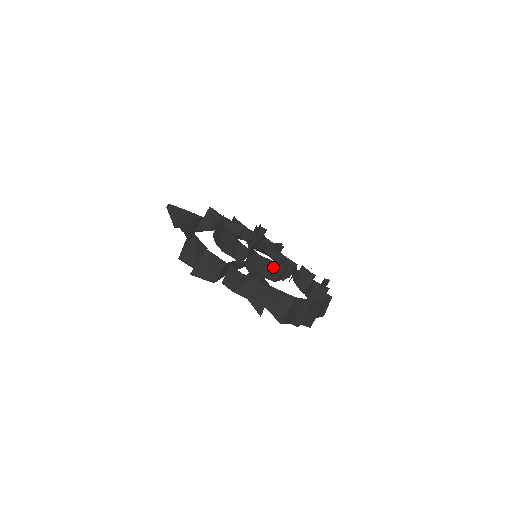
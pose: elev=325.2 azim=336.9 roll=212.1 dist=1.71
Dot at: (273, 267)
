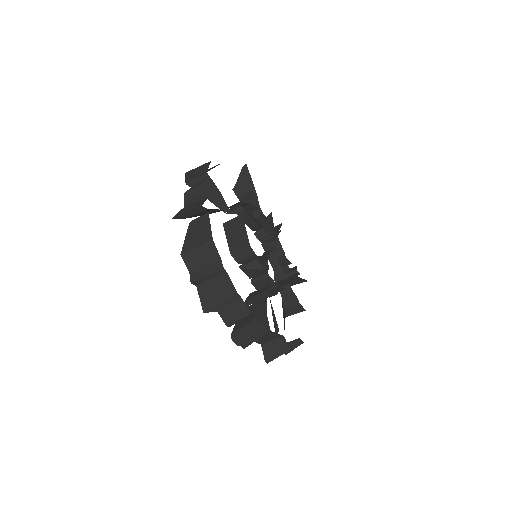
Dot at: (241, 237)
